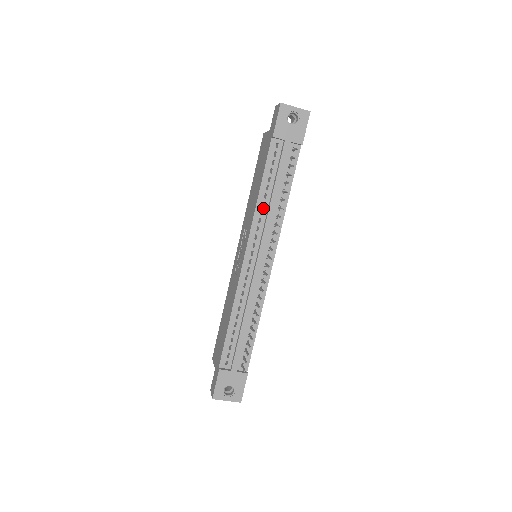
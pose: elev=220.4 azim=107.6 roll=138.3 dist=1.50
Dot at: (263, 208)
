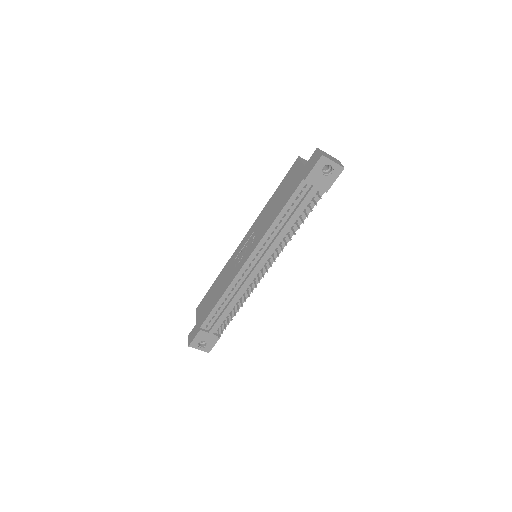
Dot at: (275, 230)
